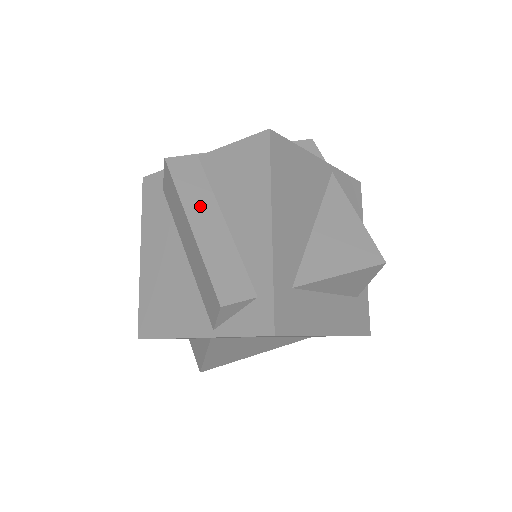
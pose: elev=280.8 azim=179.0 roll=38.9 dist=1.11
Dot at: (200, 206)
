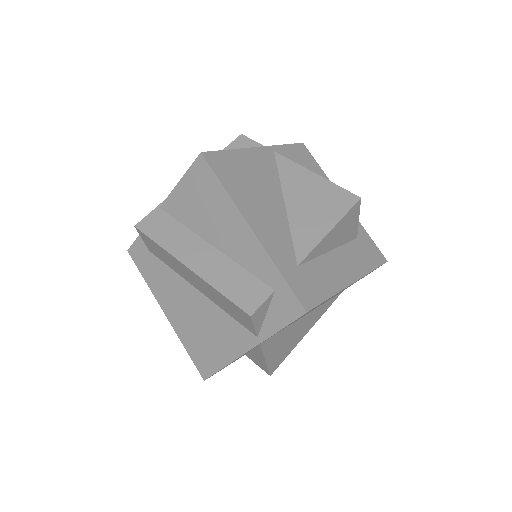
Dot at: (186, 247)
